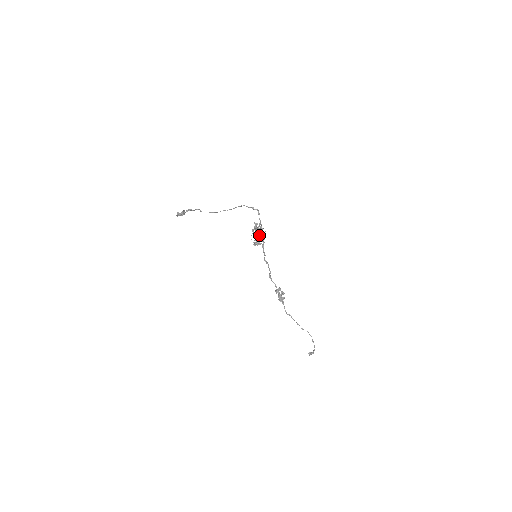
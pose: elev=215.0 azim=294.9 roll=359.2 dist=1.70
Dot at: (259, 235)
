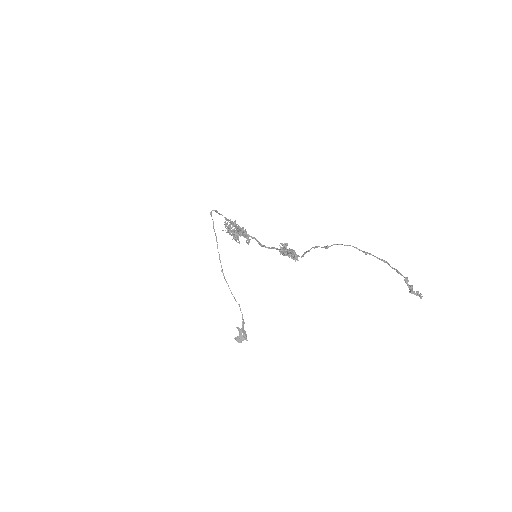
Dot at: (229, 226)
